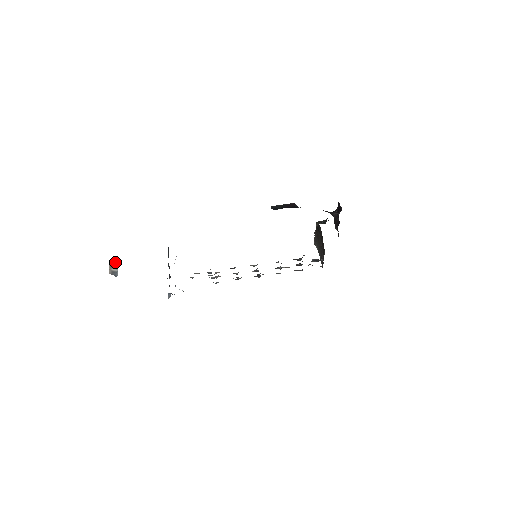
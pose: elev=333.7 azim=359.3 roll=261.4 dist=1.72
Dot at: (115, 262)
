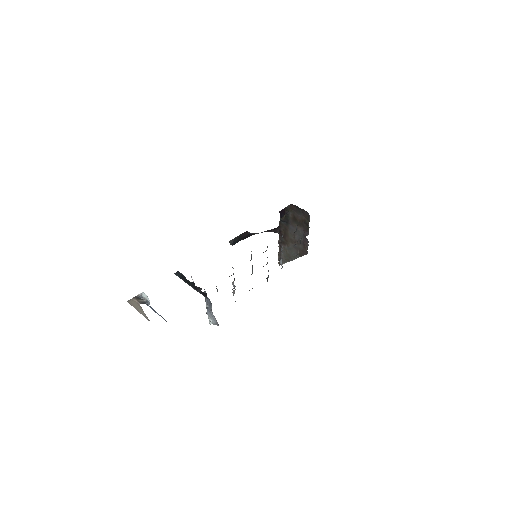
Dot at: (137, 296)
